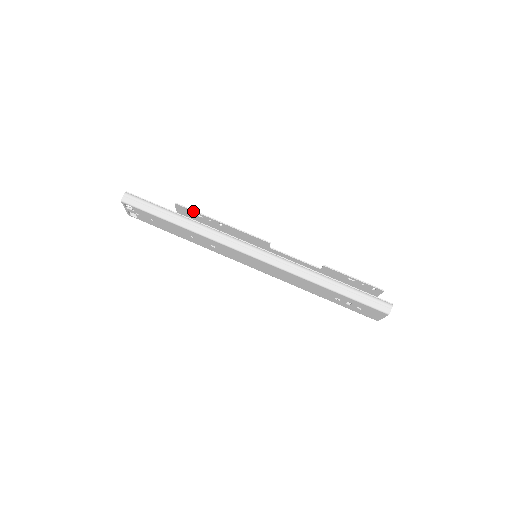
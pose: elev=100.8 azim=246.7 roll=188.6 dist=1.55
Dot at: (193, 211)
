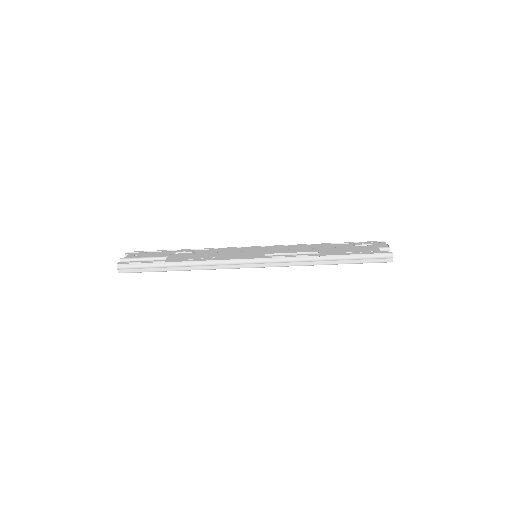
Dot at: occluded
